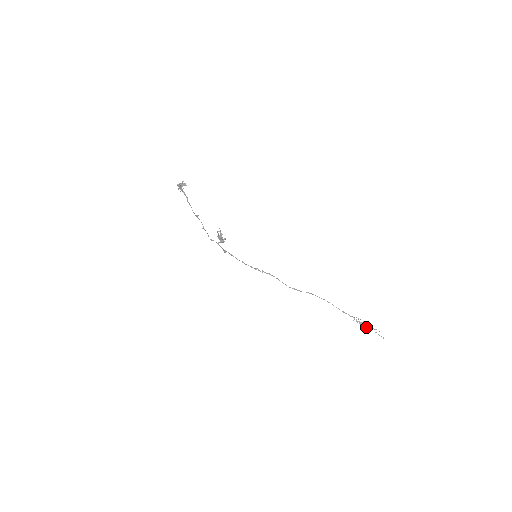
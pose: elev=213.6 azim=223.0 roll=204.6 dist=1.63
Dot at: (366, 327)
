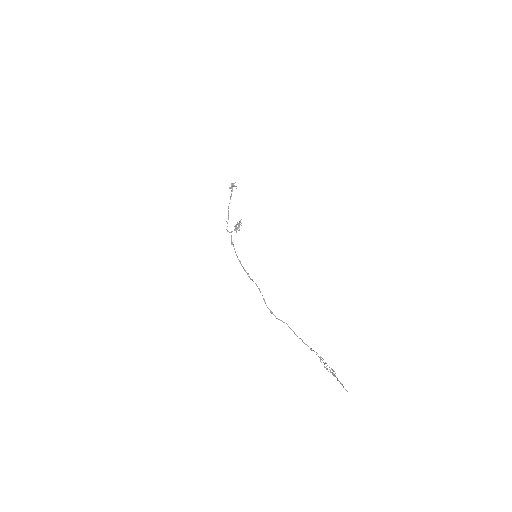
Dot at: (330, 371)
